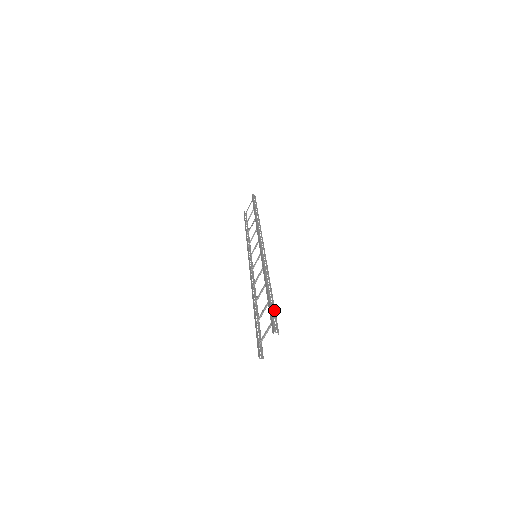
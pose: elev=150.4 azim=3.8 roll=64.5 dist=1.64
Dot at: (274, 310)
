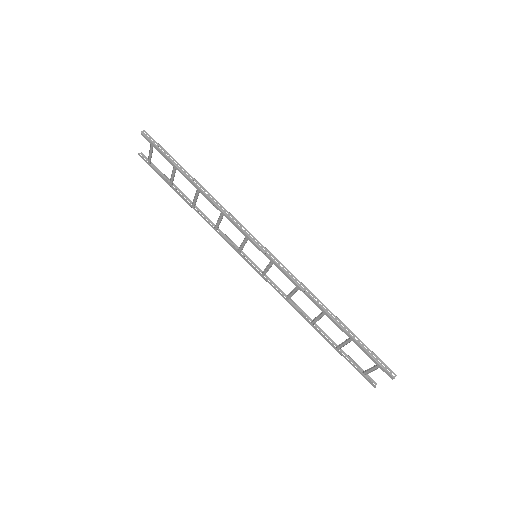
Dot at: (367, 348)
